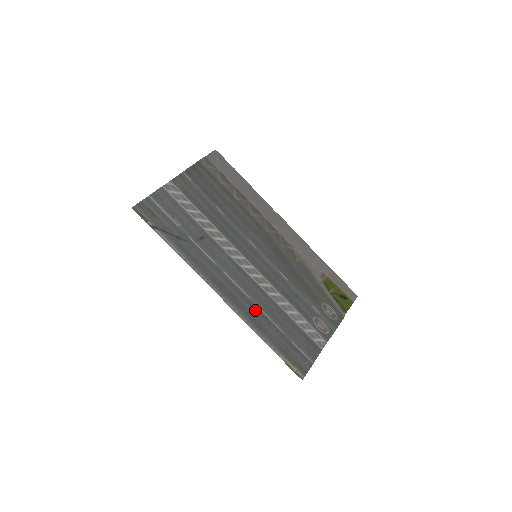
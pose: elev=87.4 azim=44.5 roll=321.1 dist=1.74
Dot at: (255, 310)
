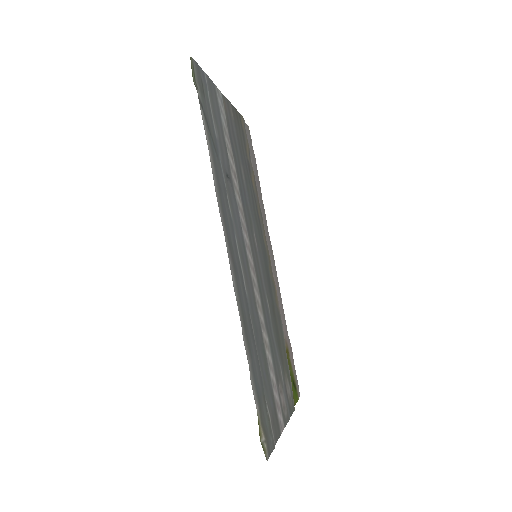
Dot at: (248, 314)
